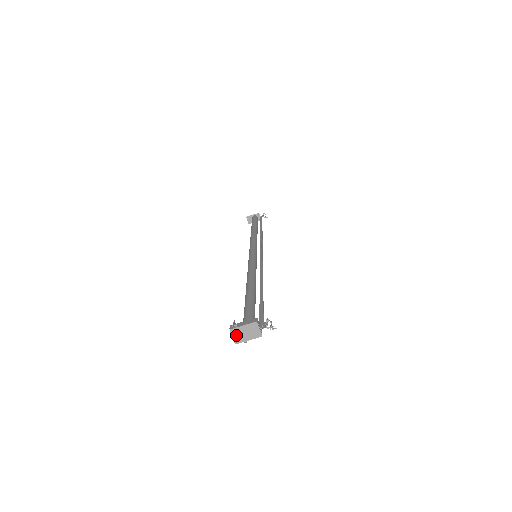
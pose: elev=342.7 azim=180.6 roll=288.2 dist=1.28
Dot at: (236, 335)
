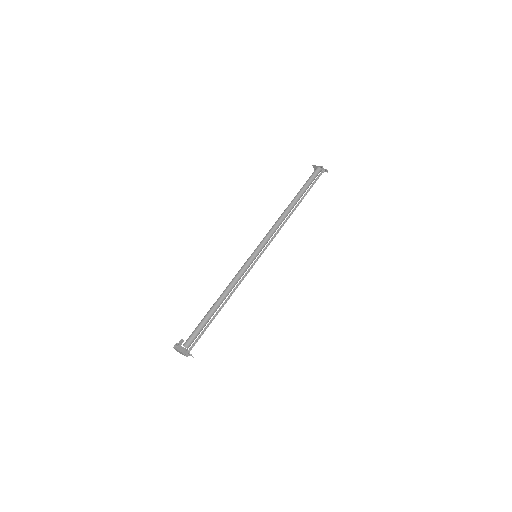
Dot at: (177, 350)
